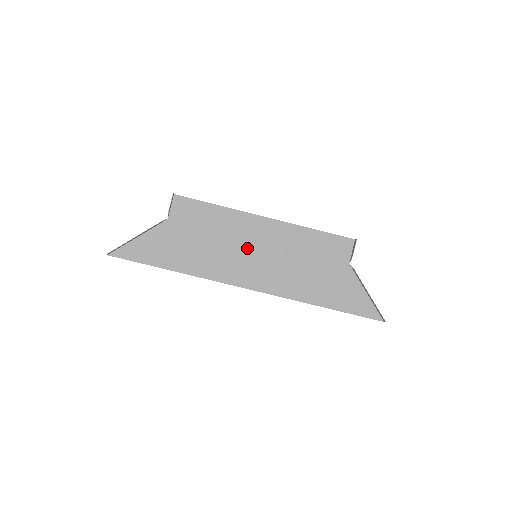
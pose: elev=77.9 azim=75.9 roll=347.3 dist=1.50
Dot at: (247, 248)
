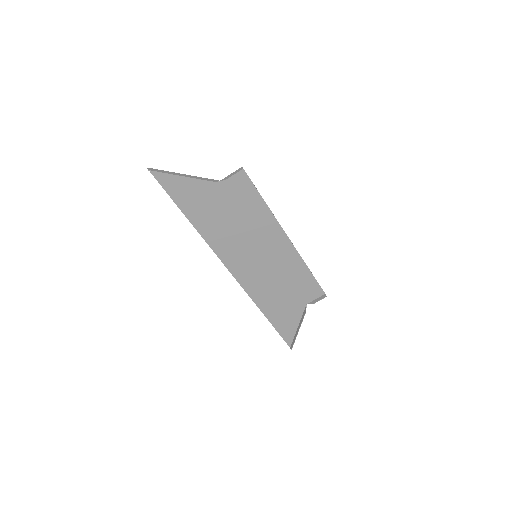
Dot at: (255, 246)
